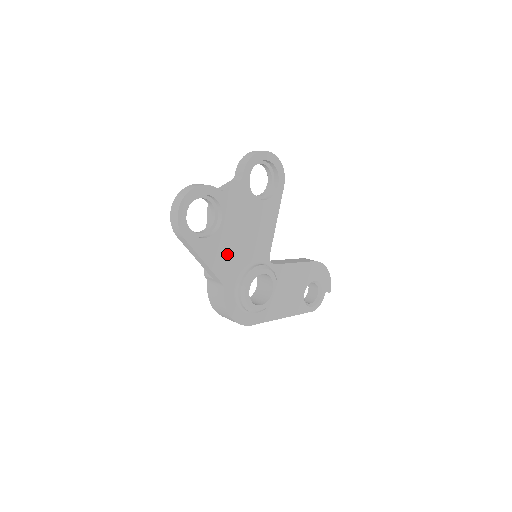
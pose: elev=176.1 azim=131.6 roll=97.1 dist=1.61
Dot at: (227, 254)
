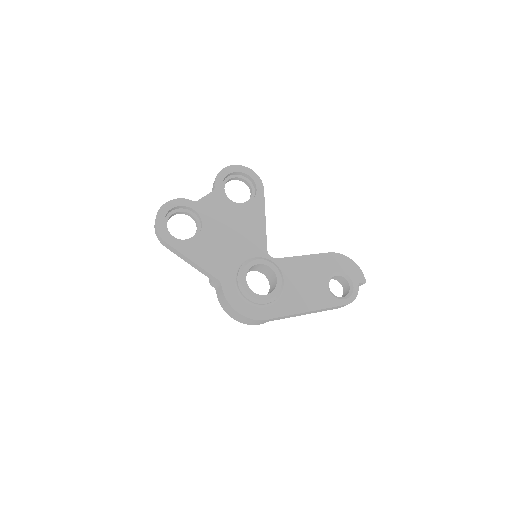
Dot at: (216, 253)
